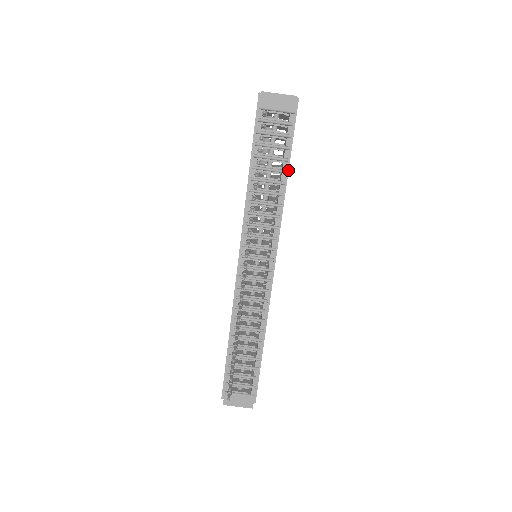
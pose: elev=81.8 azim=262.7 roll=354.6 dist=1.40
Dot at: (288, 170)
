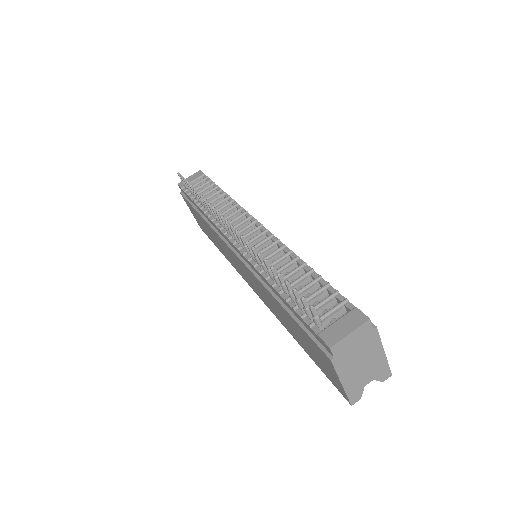
Dot at: occluded
